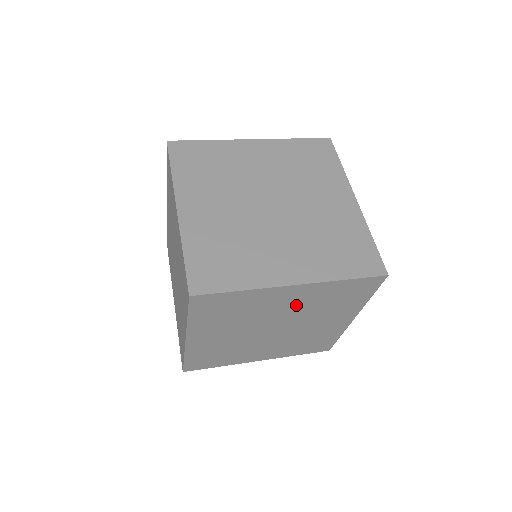
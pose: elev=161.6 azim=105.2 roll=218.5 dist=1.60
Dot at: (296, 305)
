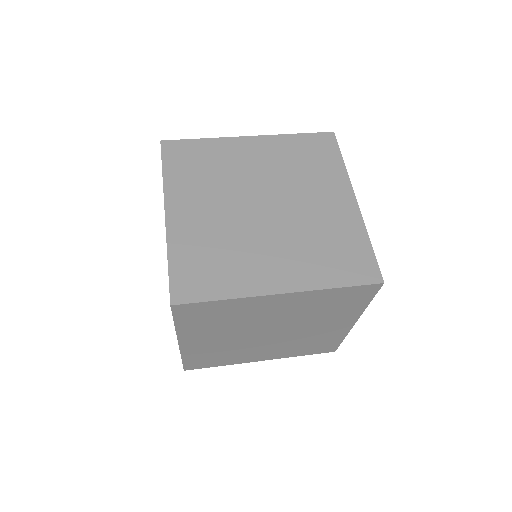
Dot at: (288, 312)
